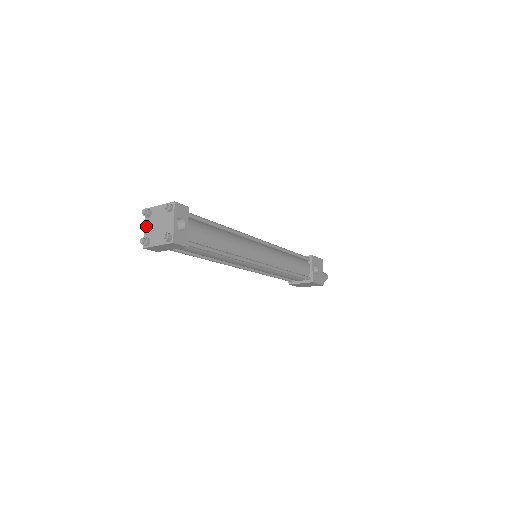
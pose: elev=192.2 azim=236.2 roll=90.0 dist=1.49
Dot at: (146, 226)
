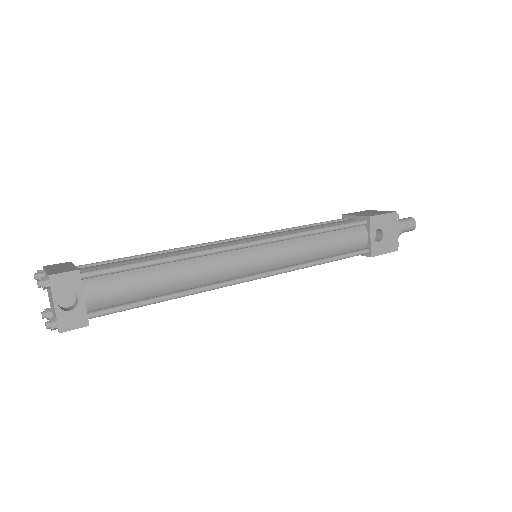
Dot at: (47, 291)
